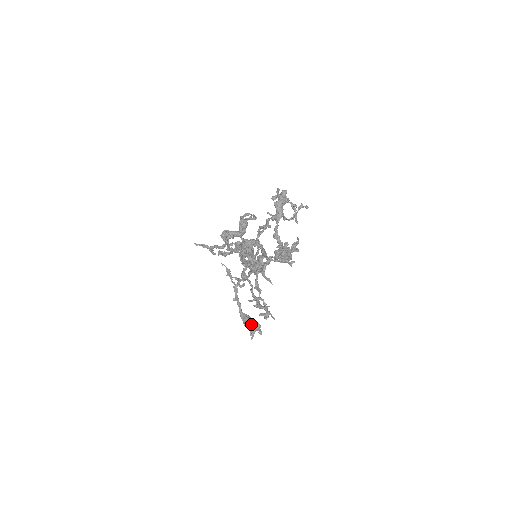
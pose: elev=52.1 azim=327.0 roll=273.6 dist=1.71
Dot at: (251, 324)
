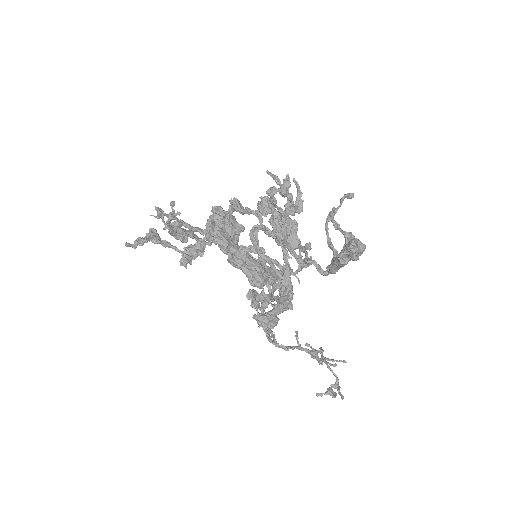
Dot at: (187, 238)
